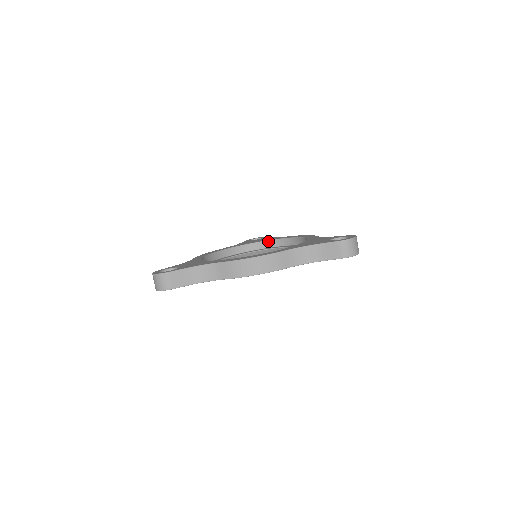
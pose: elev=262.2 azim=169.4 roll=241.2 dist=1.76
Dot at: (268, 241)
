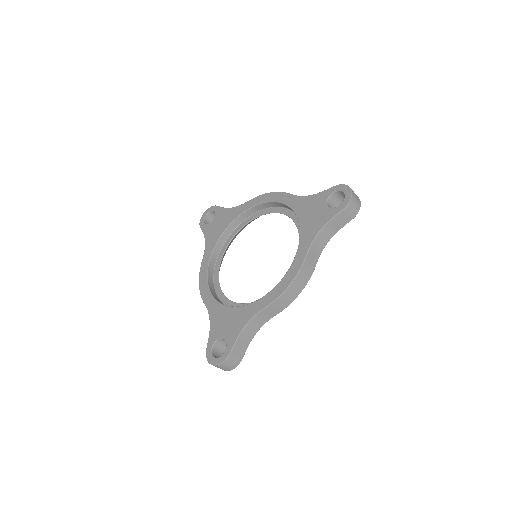
Dot at: (235, 220)
